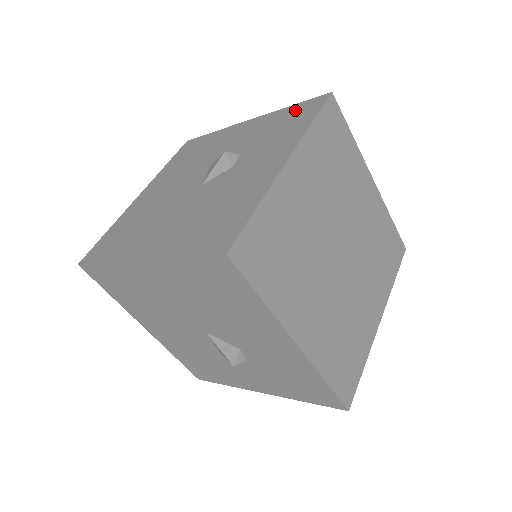
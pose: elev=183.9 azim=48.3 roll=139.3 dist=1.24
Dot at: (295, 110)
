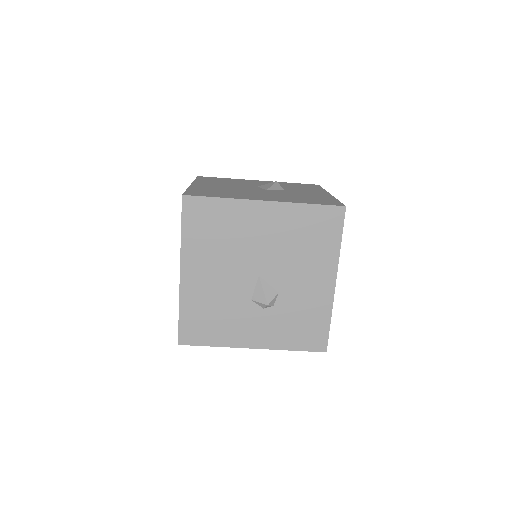
Dot at: (299, 184)
